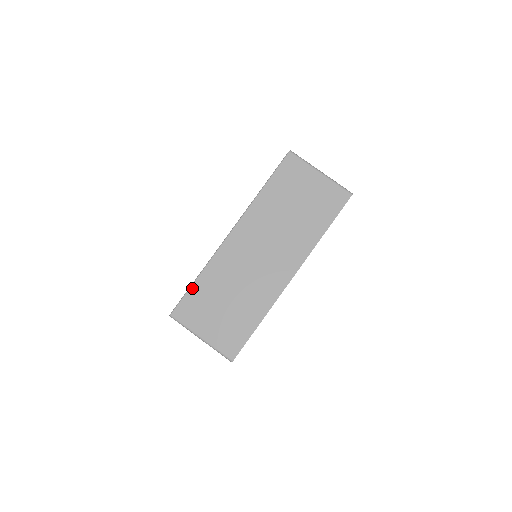
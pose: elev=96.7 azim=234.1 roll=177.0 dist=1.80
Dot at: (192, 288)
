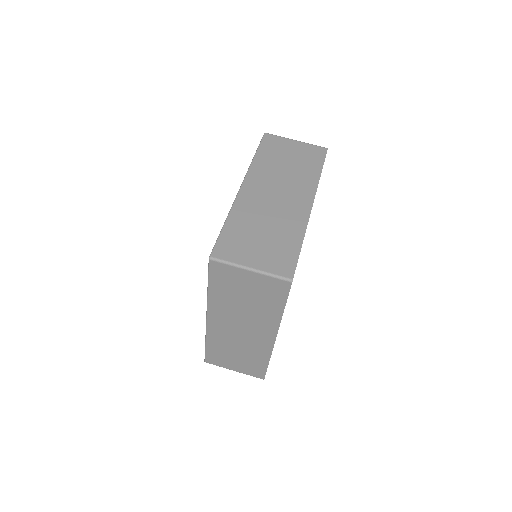
Dot at: (223, 231)
